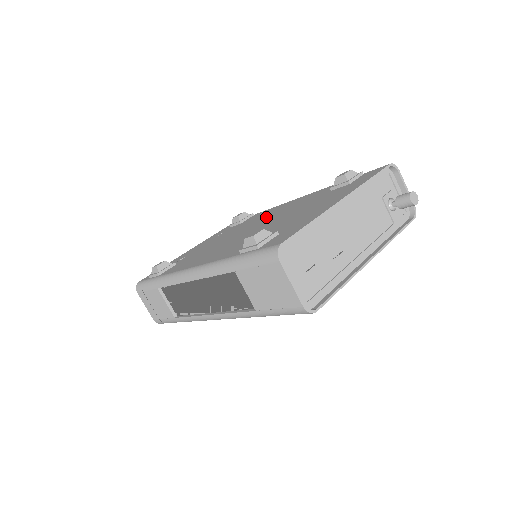
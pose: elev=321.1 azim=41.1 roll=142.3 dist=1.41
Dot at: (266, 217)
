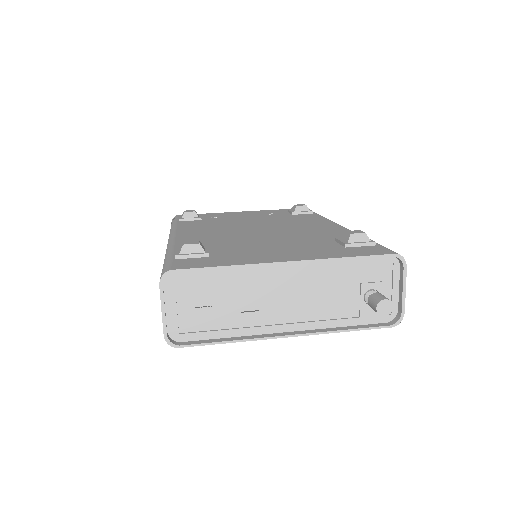
Dot at: (290, 225)
